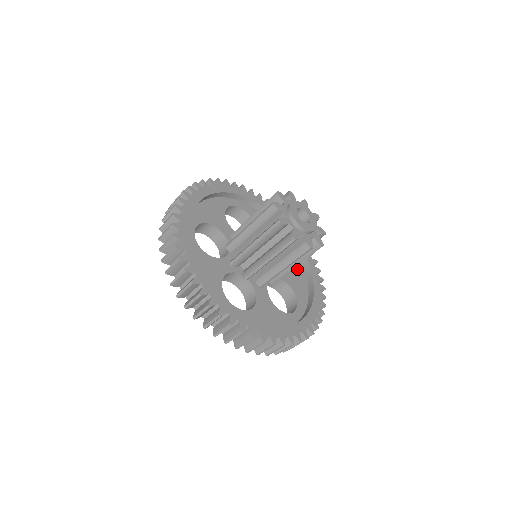
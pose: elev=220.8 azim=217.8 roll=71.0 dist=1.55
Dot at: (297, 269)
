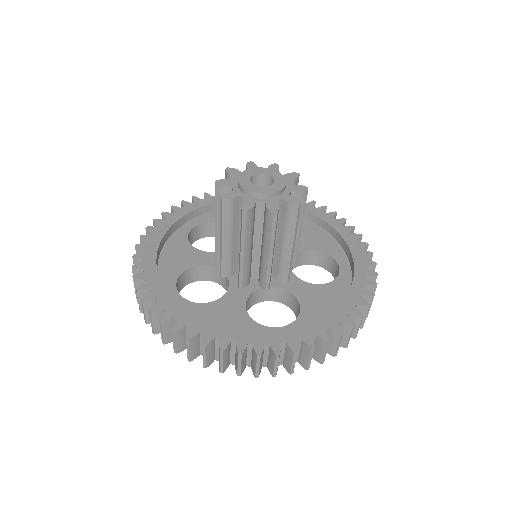
Dot at: (303, 227)
